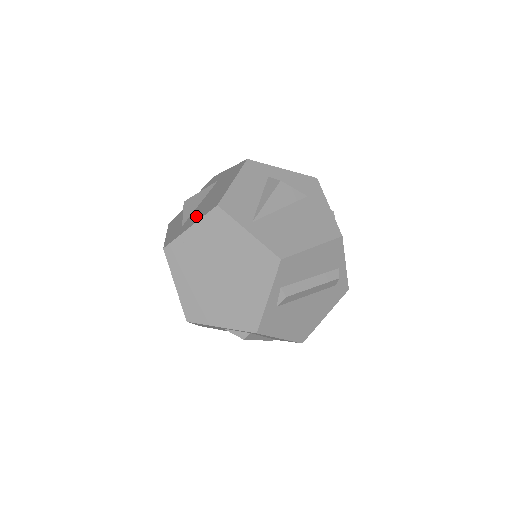
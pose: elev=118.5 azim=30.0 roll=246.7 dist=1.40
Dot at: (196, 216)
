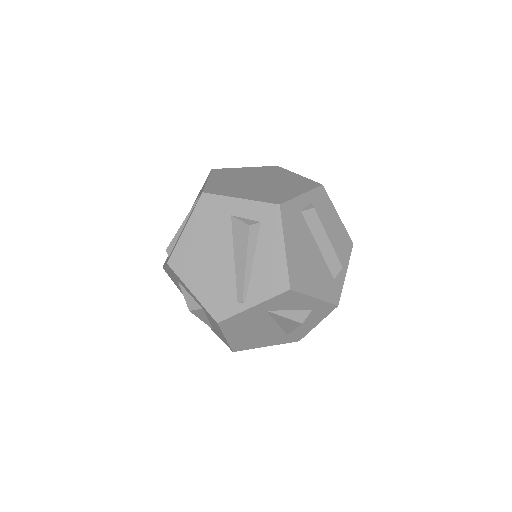
Dot at: occluded
